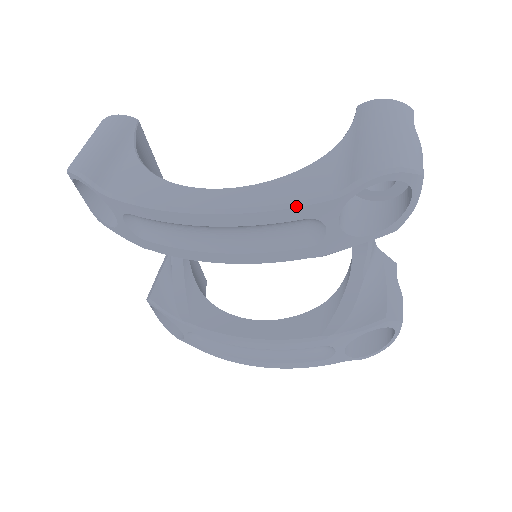
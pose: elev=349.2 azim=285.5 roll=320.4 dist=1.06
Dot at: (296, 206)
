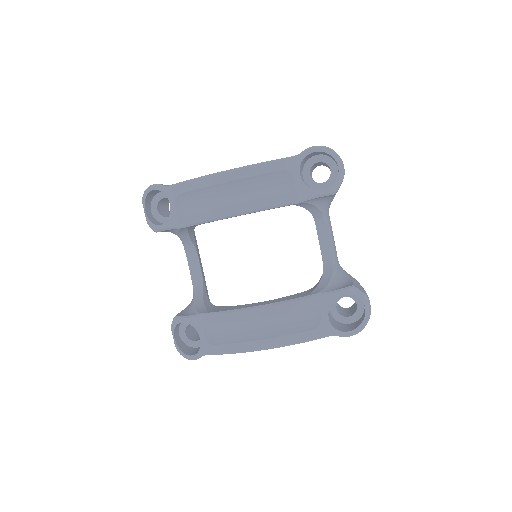
Dot at: (275, 161)
